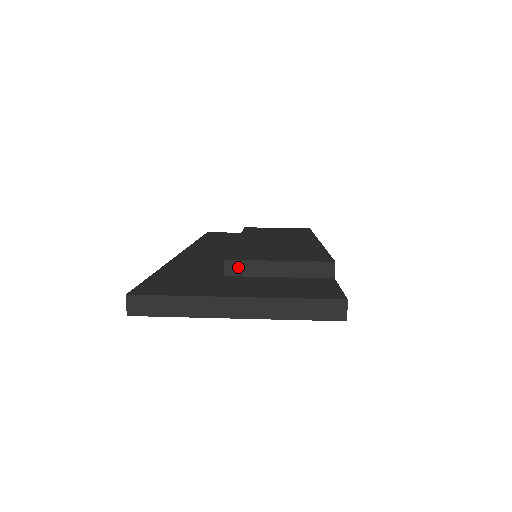
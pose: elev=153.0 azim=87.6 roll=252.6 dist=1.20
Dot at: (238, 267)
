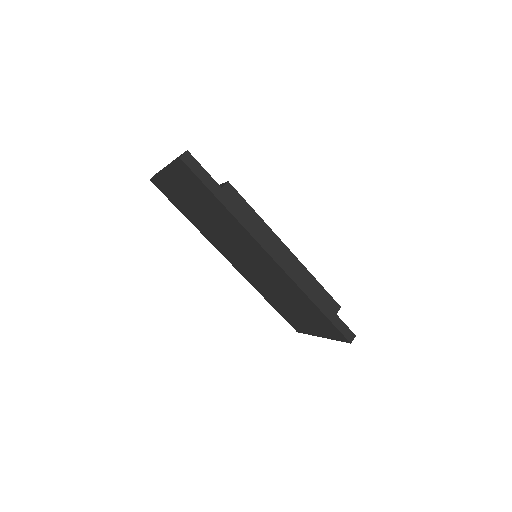
Dot at: occluded
